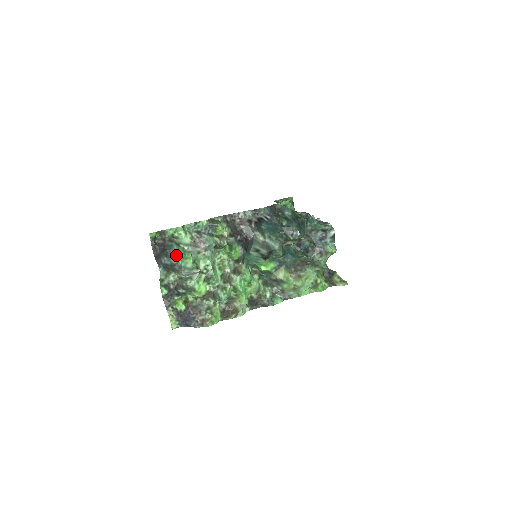
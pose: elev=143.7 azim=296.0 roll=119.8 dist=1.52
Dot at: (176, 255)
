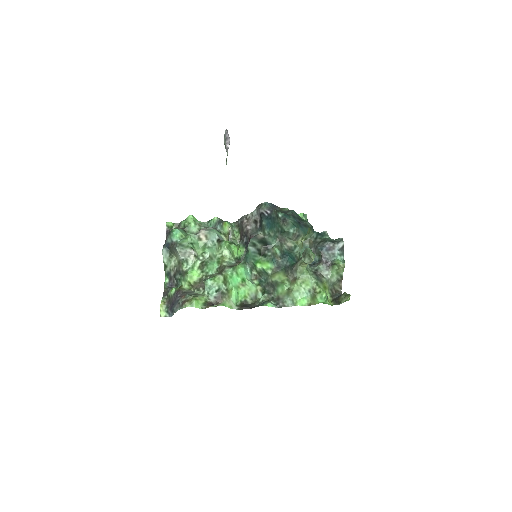
Dot at: (176, 231)
